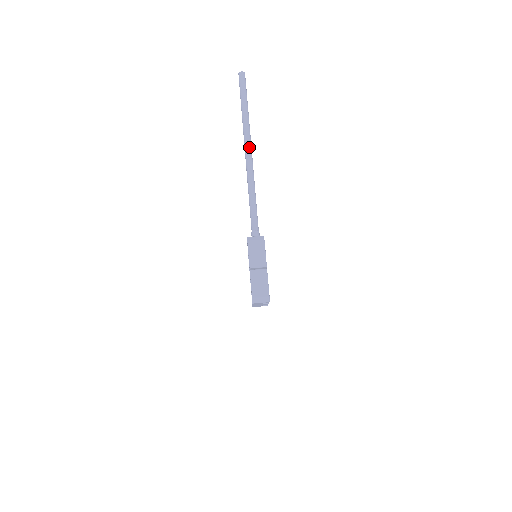
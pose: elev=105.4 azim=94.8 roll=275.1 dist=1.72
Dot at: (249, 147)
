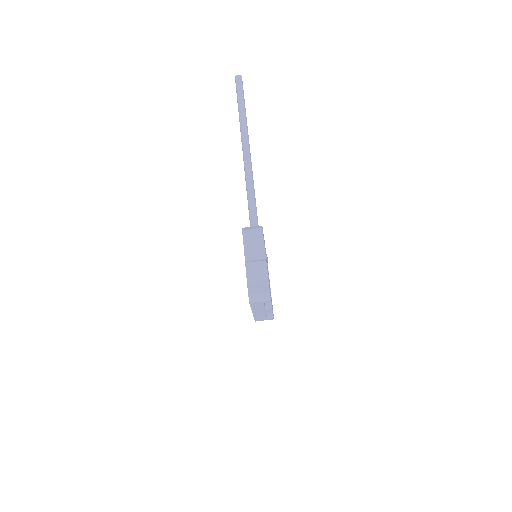
Dot at: (246, 143)
